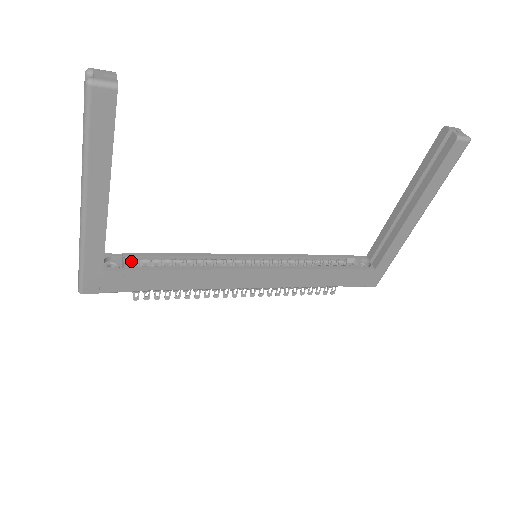
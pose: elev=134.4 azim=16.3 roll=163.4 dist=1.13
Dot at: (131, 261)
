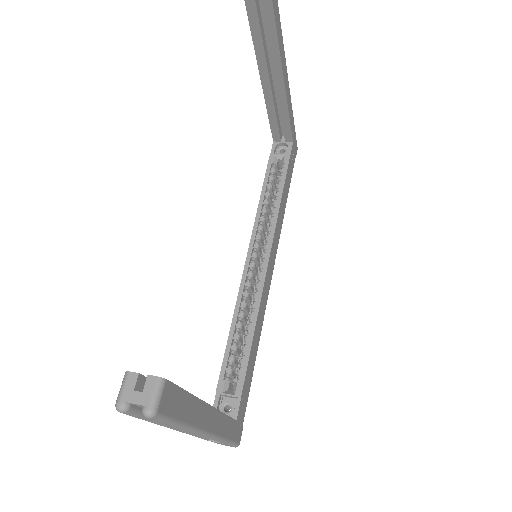
Dot at: (227, 387)
